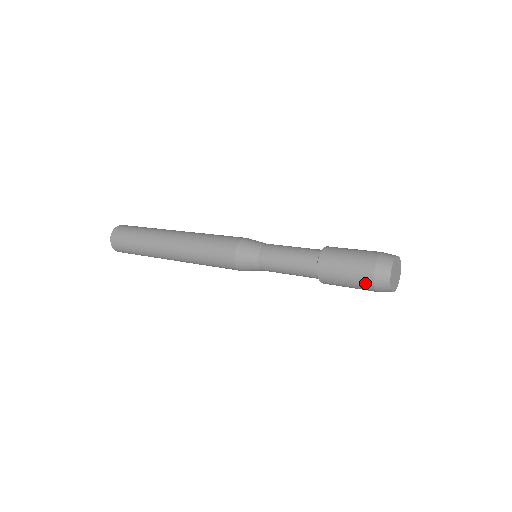
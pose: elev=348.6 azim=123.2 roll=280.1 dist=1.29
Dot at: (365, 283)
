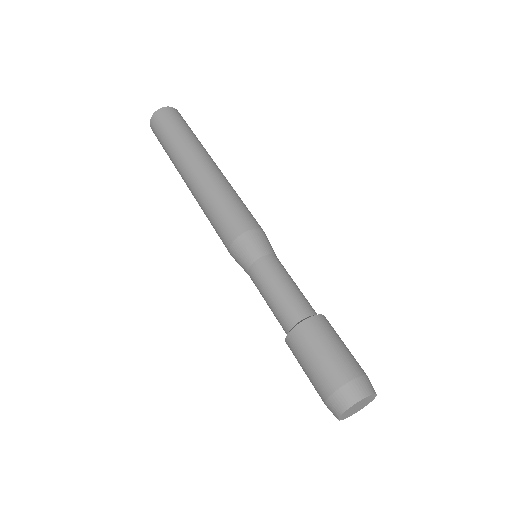
Dot at: occluded
